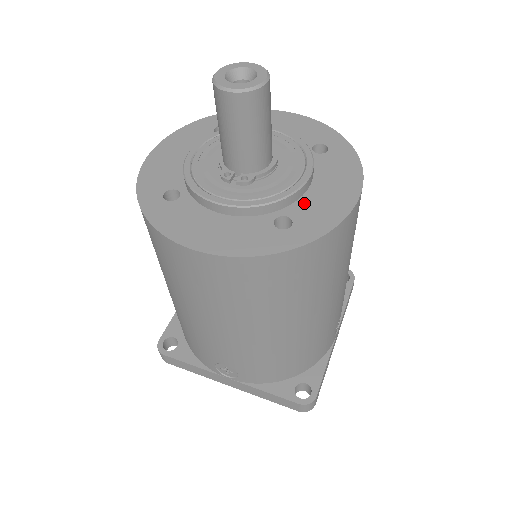
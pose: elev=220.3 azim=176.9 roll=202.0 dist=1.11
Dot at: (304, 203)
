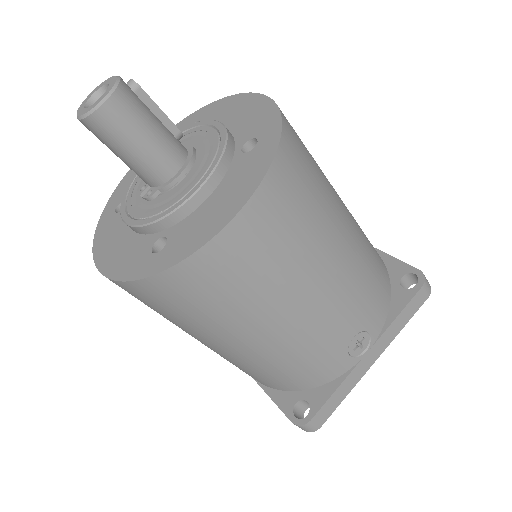
Dot at: (188, 222)
